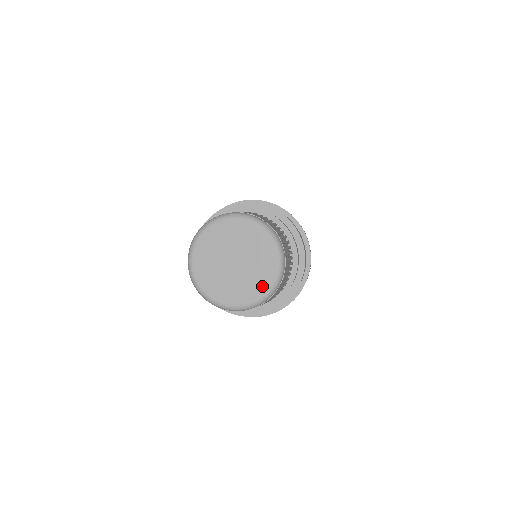
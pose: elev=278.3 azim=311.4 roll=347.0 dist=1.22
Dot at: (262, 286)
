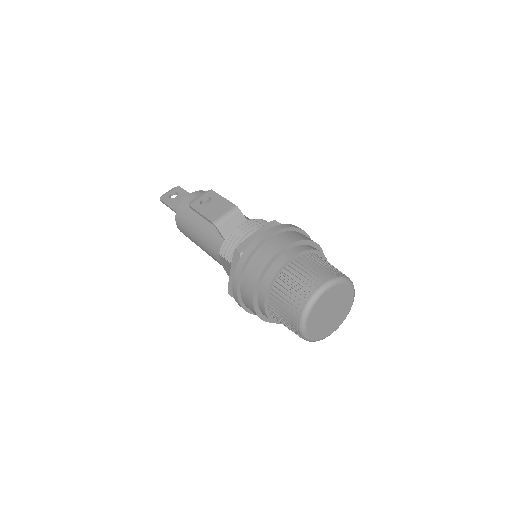
Dot at: (335, 328)
